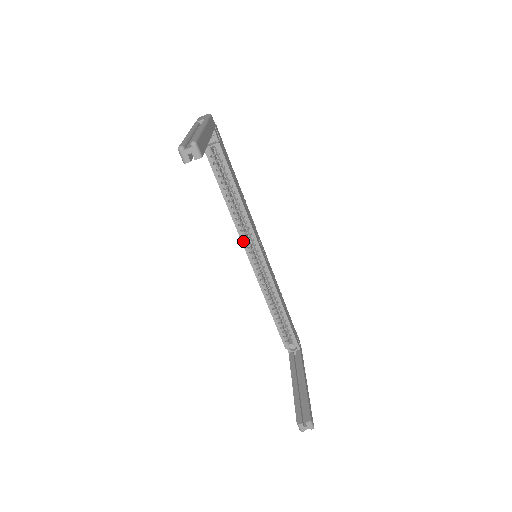
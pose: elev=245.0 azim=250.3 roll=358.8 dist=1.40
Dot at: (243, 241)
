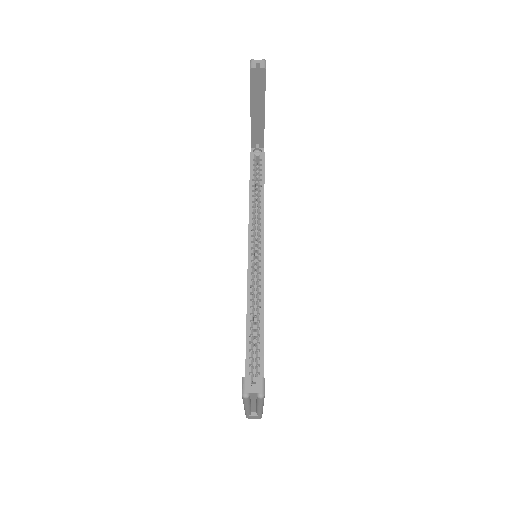
Dot at: (250, 235)
